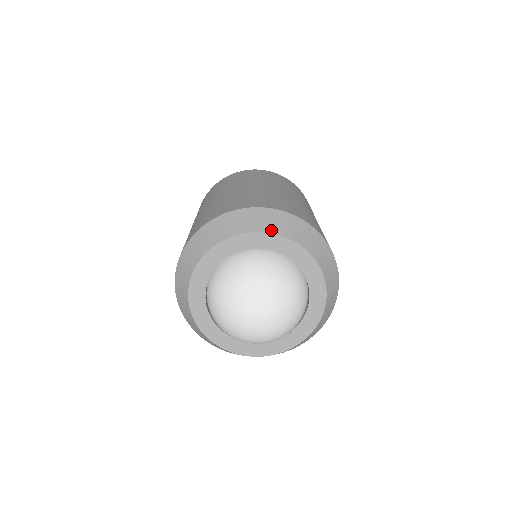
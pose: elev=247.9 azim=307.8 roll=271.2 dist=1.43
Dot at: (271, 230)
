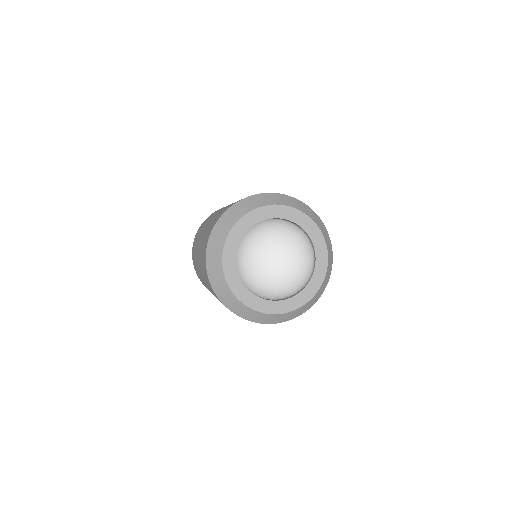
Dot at: (322, 230)
